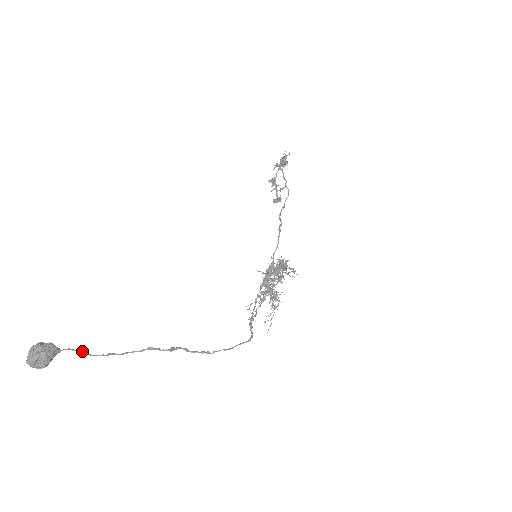
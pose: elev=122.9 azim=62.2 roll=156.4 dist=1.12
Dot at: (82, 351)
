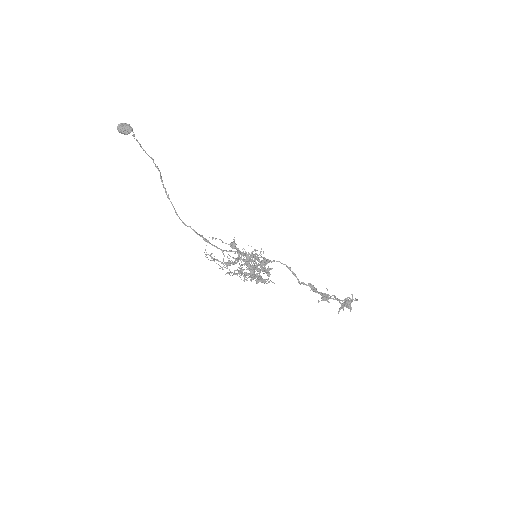
Dot at: occluded
